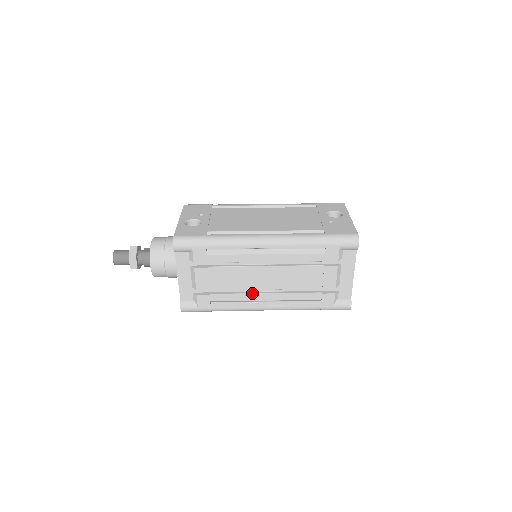
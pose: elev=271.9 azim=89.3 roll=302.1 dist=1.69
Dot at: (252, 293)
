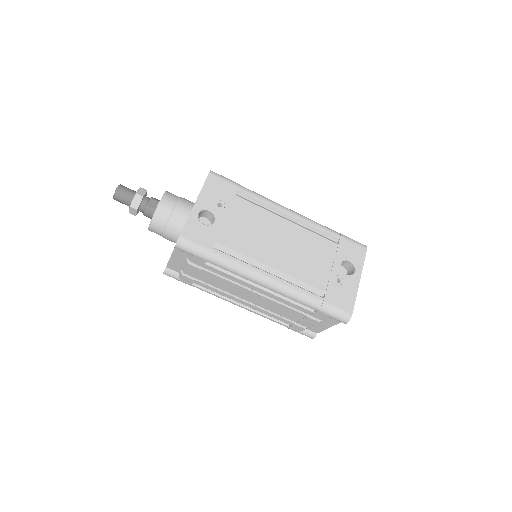
Dot at: (233, 296)
